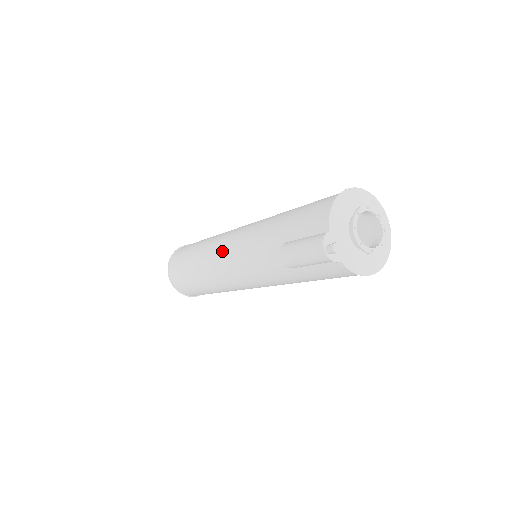
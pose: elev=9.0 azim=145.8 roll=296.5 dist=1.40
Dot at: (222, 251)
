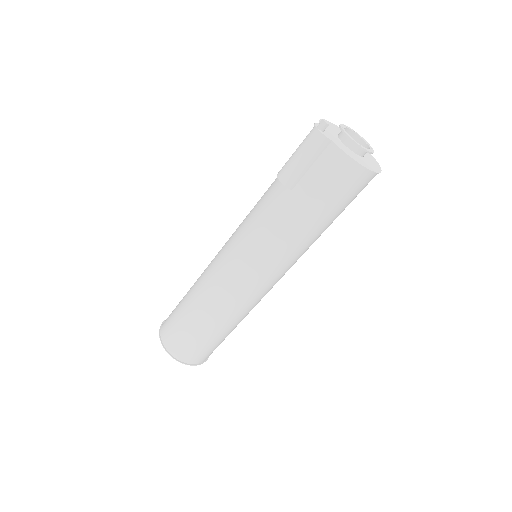
Dot at: (222, 247)
